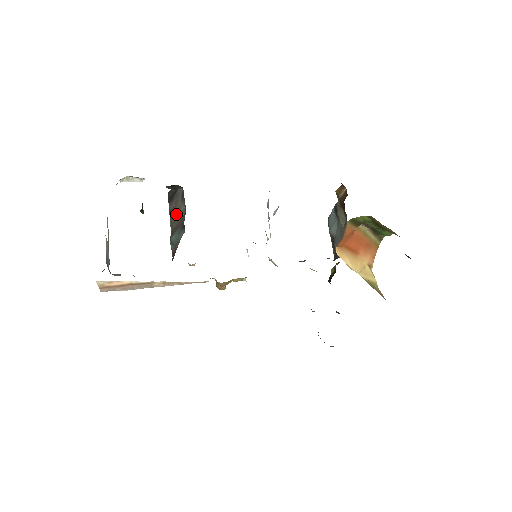
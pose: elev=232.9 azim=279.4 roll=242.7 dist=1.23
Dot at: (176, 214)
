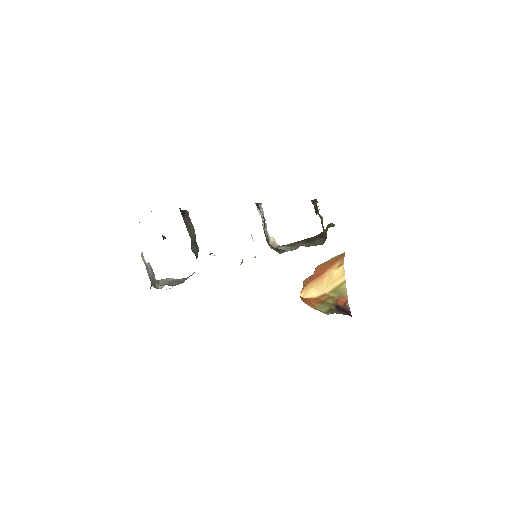
Dot at: (190, 228)
